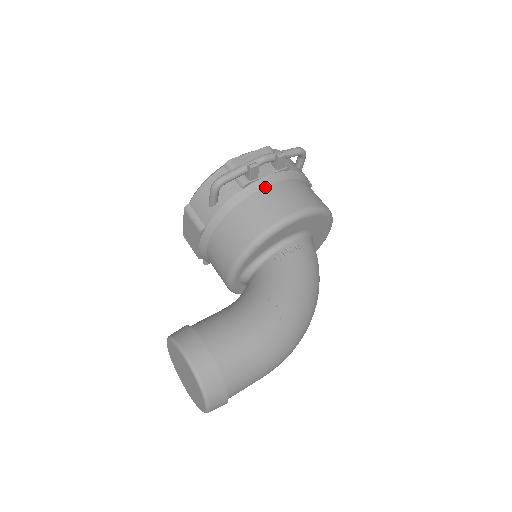
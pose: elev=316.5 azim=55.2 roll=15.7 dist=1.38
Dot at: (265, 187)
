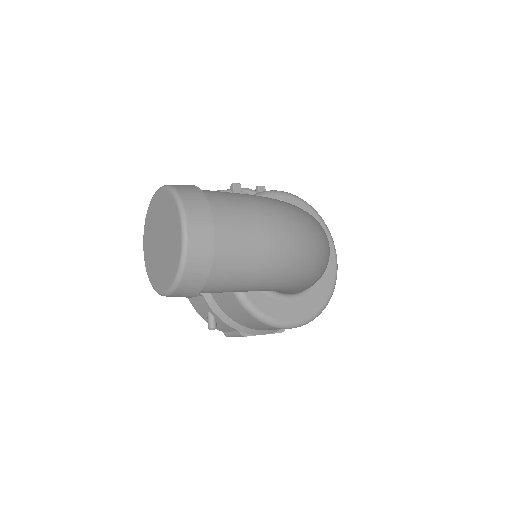
Dot at: occluded
